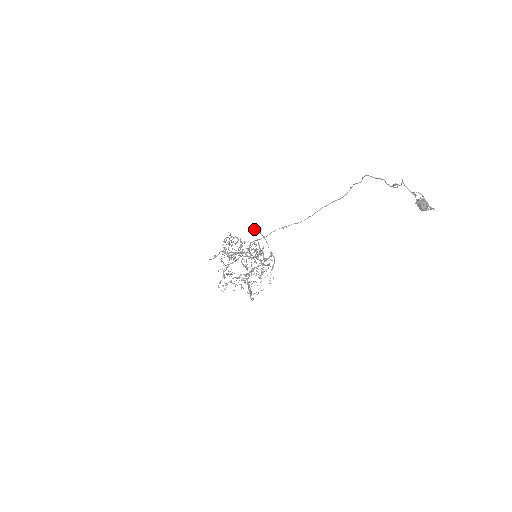
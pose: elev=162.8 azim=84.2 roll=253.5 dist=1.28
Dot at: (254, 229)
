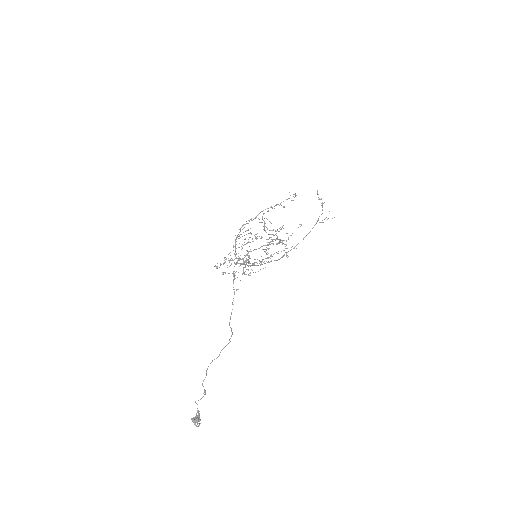
Dot at: (317, 193)
